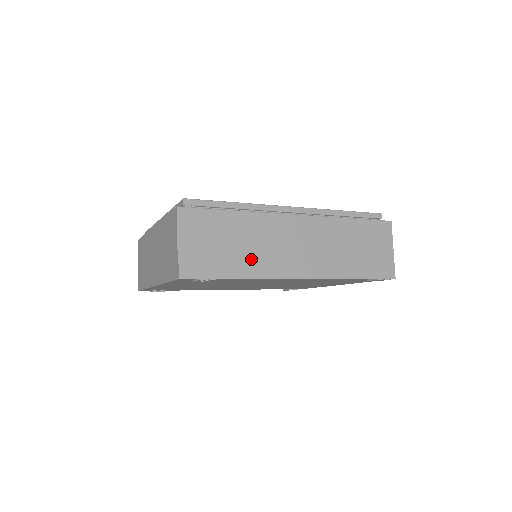
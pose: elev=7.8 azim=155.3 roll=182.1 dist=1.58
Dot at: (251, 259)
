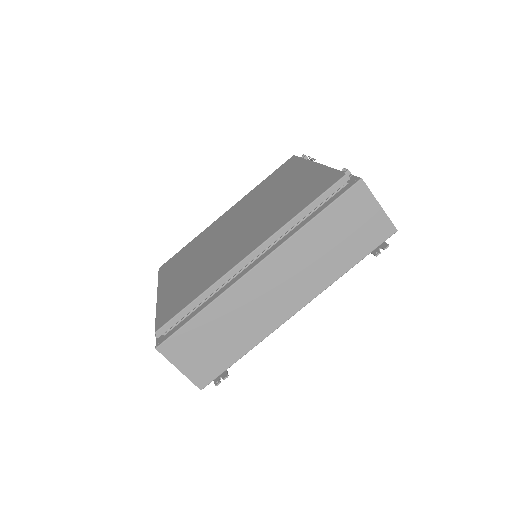
Dot at: (244, 333)
